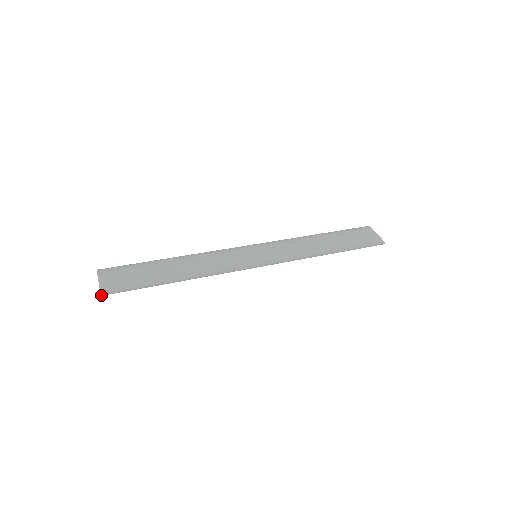
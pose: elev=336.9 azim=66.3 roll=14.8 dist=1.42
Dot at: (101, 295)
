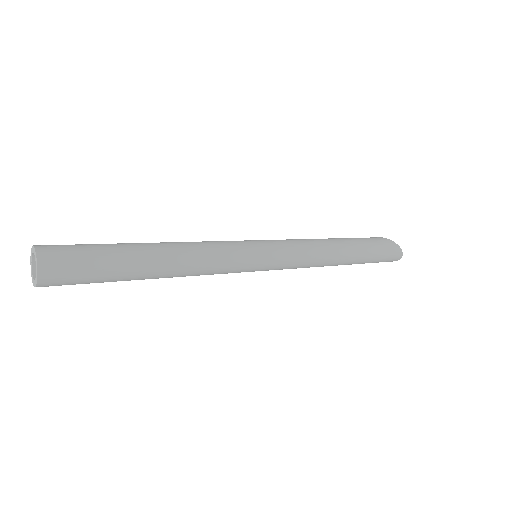
Dot at: (36, 266)
